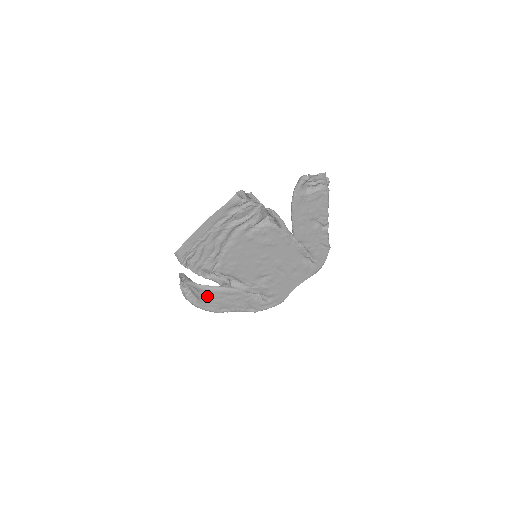
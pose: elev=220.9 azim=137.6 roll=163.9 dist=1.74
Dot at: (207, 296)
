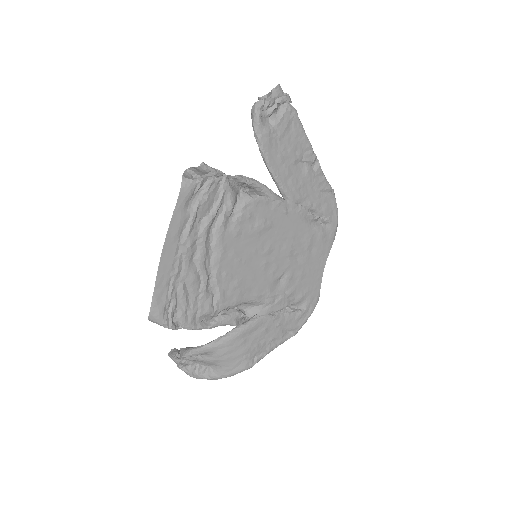
Dot at: (226, 353)
